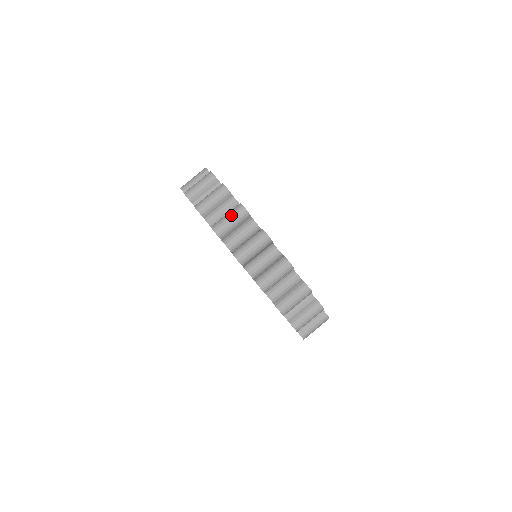
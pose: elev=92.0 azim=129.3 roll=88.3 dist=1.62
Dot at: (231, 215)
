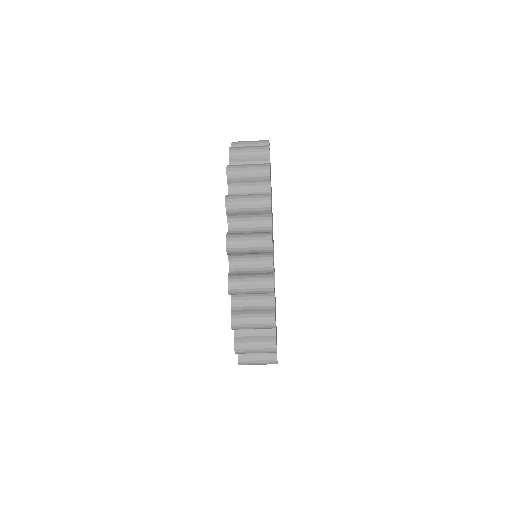
Dot at: (256, 285)
